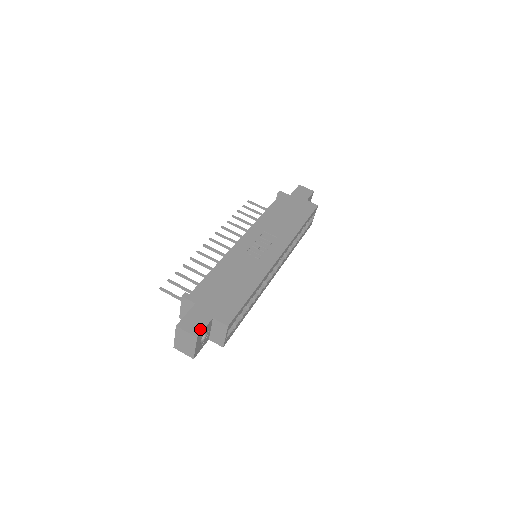
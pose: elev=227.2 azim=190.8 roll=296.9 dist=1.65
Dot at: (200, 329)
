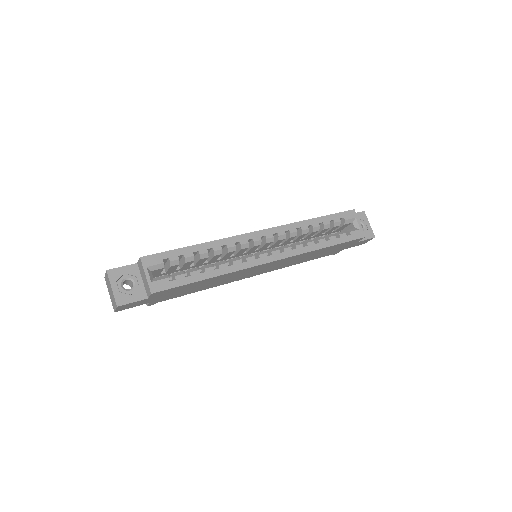
Dot at: (117, 268)
